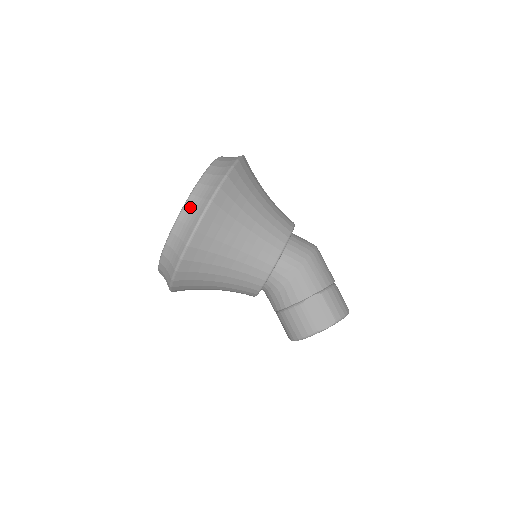
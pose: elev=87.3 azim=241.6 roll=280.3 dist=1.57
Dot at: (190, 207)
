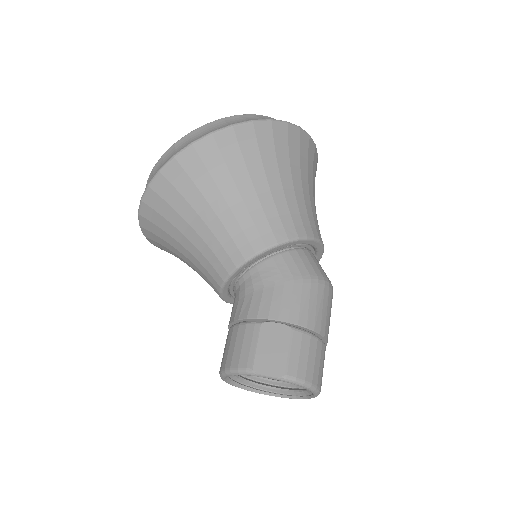
Dot at: (209, 126)
